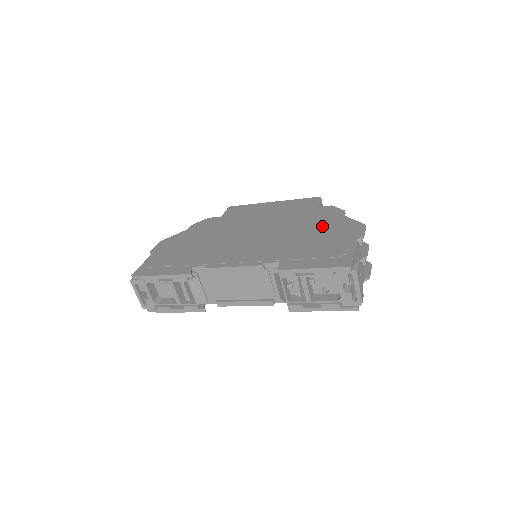
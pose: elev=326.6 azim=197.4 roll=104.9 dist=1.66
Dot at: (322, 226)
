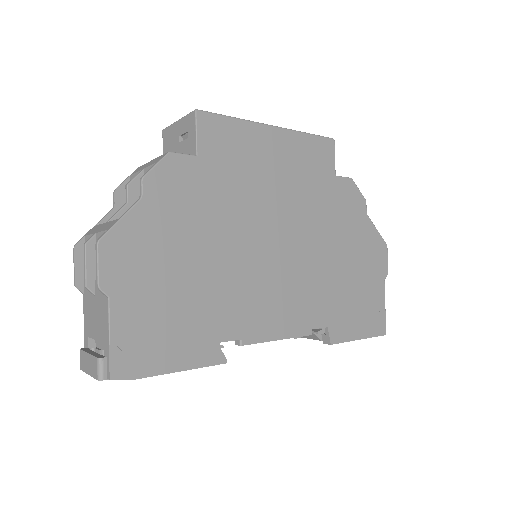
Dot at: (352, 240)
